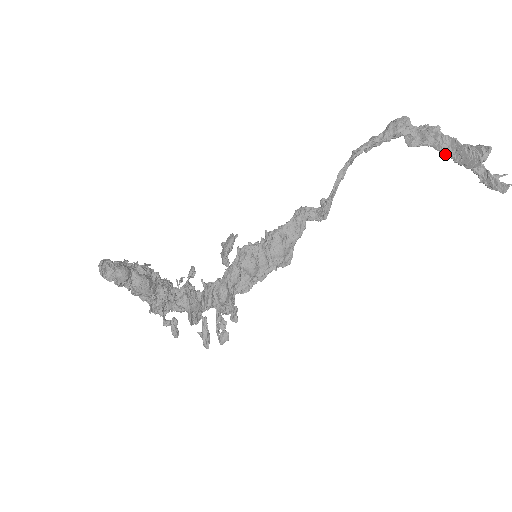
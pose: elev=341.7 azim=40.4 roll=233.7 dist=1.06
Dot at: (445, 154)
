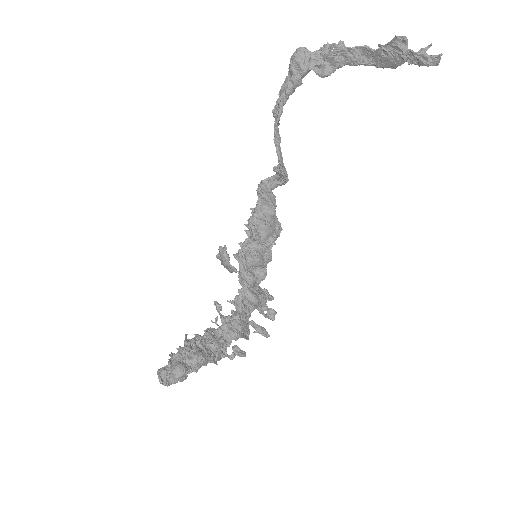
Dot at: occluded
